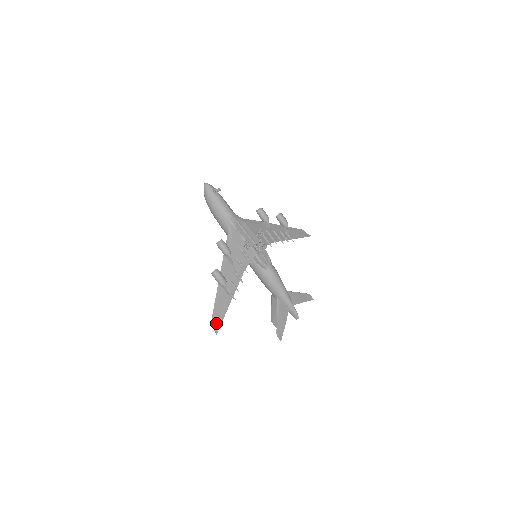
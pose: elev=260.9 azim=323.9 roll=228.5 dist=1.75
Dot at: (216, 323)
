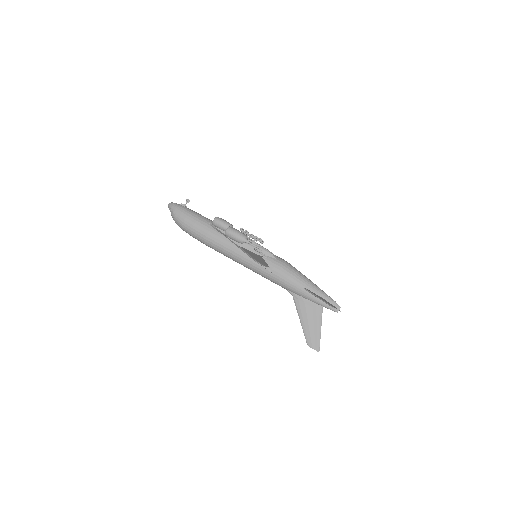
Dot at: (263, 264)
